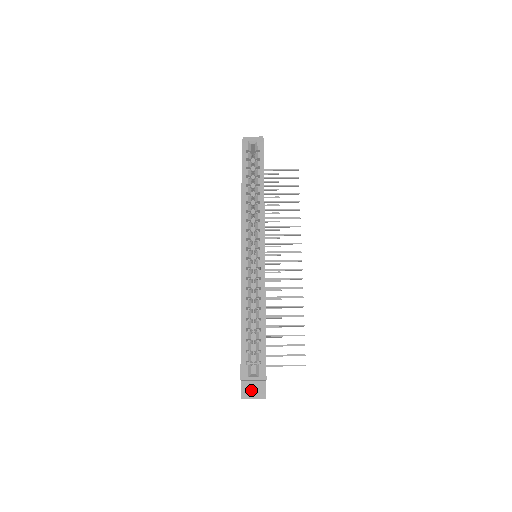
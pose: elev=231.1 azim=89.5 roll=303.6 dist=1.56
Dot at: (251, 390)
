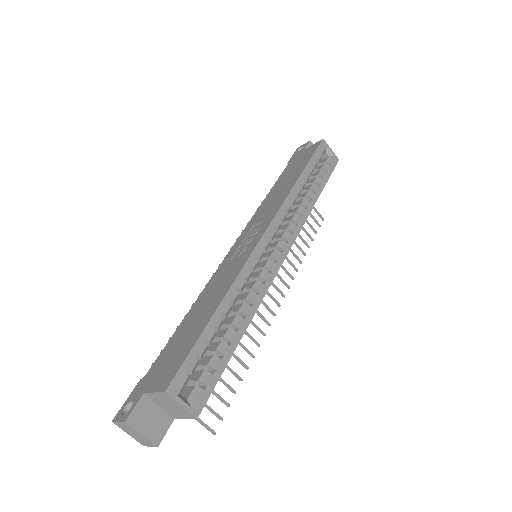
Dot at: (147, 417)
